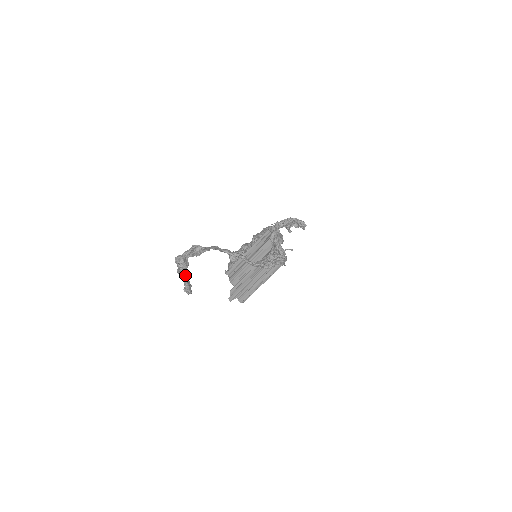
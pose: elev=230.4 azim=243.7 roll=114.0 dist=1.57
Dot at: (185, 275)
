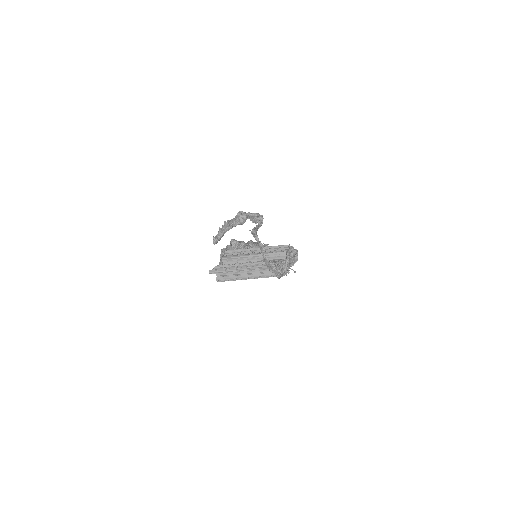
Dot at: occluded
